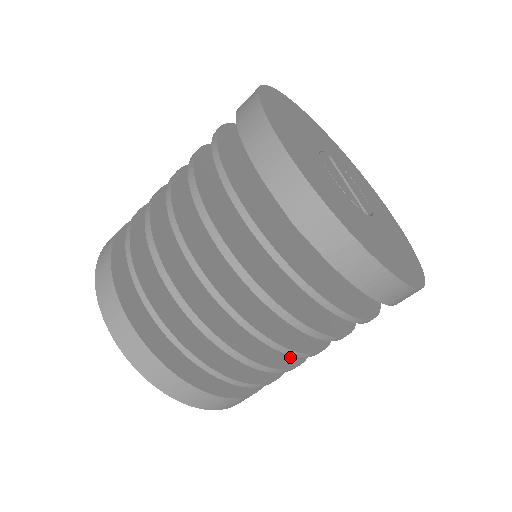
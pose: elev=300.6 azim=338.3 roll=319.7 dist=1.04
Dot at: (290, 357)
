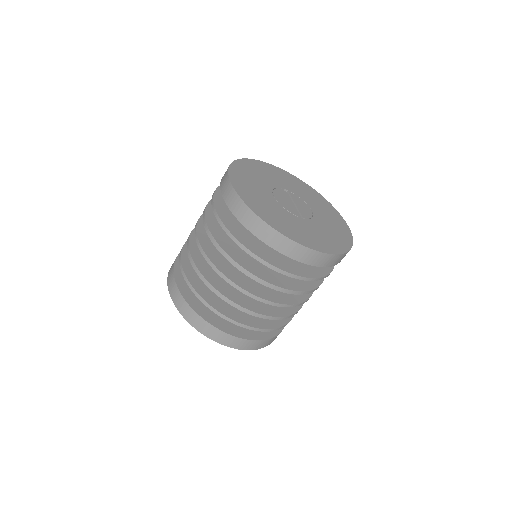
Dot at: (276, 311)
